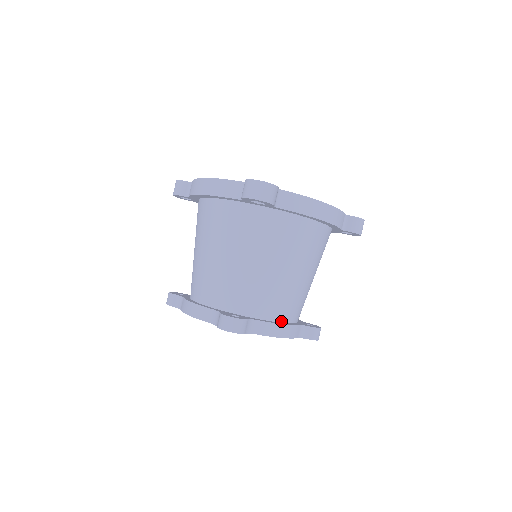
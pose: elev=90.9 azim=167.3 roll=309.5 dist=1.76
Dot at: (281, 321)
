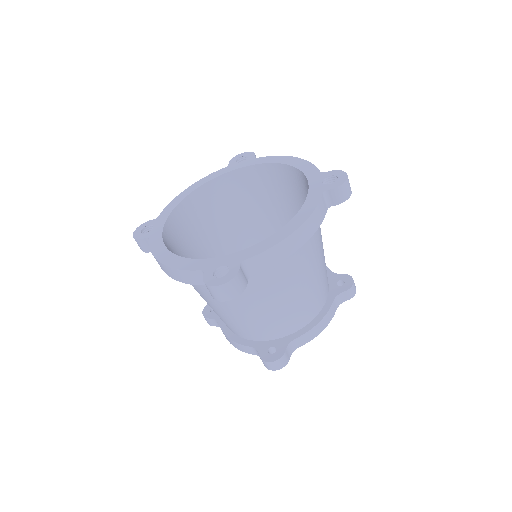
Dot at: (314, 317)
